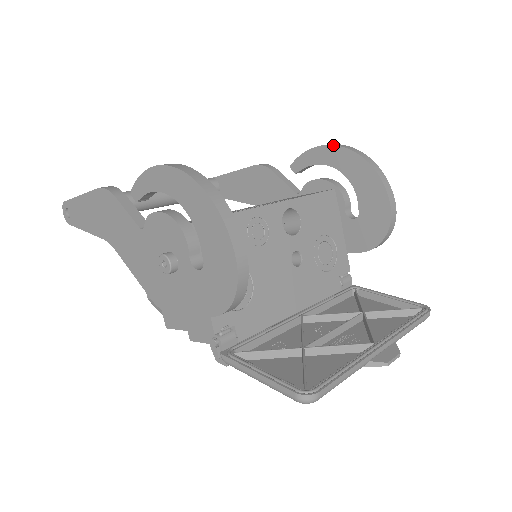
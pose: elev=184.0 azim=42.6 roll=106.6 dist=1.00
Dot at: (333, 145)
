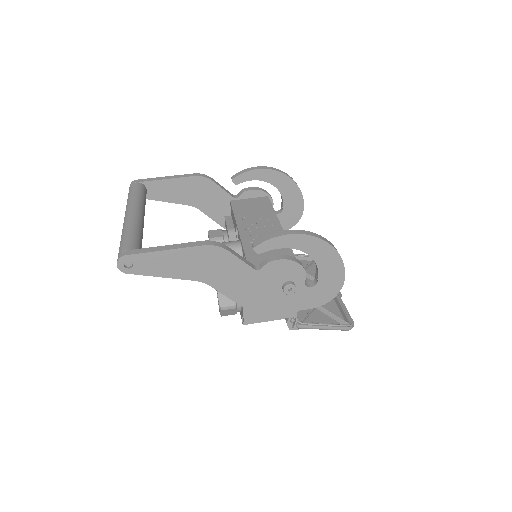
Dot at: (272, 169)
